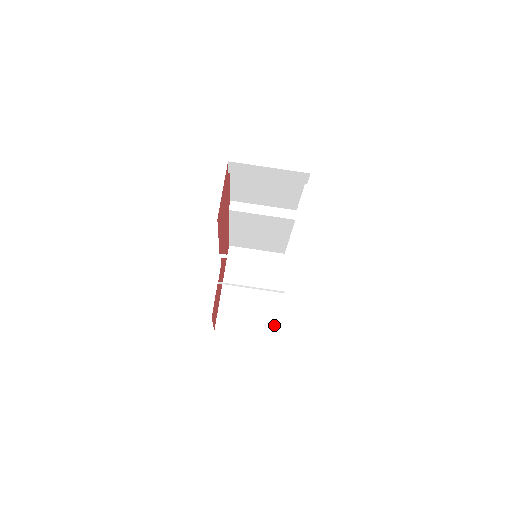
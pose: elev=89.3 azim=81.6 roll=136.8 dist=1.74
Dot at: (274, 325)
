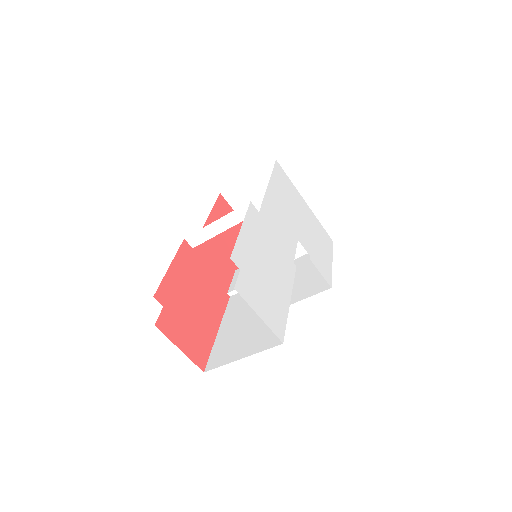
Dot at: occluded
